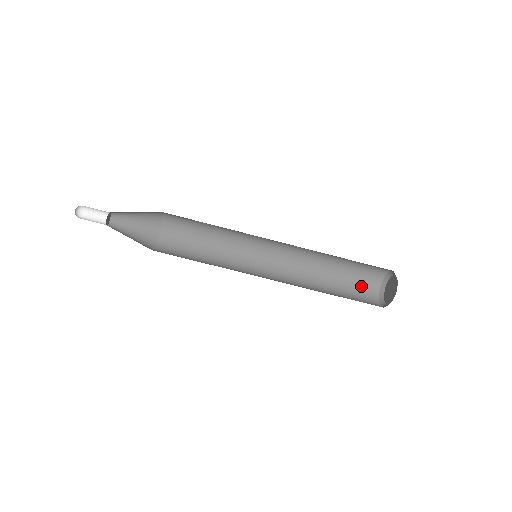
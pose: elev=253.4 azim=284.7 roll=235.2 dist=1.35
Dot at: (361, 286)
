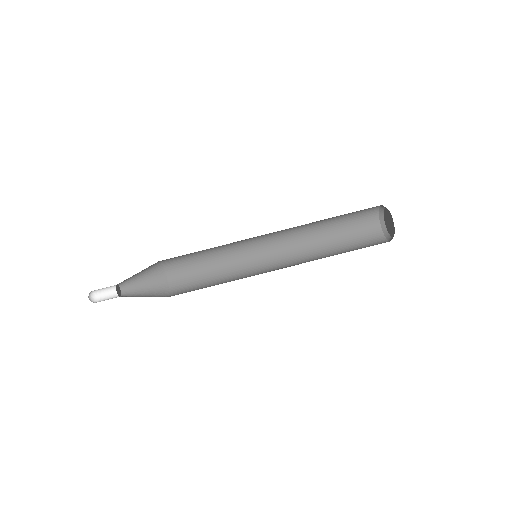
Dot at: (361, 228)
